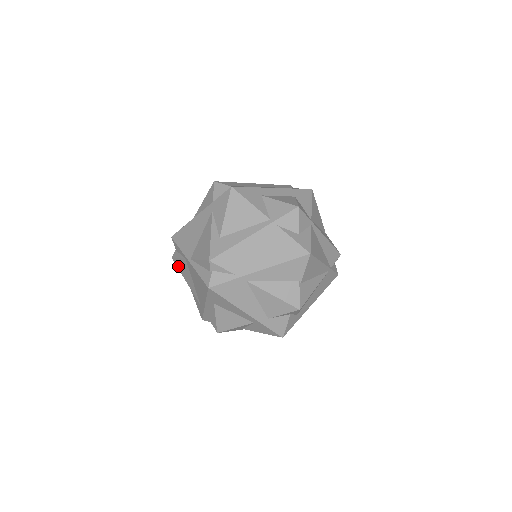
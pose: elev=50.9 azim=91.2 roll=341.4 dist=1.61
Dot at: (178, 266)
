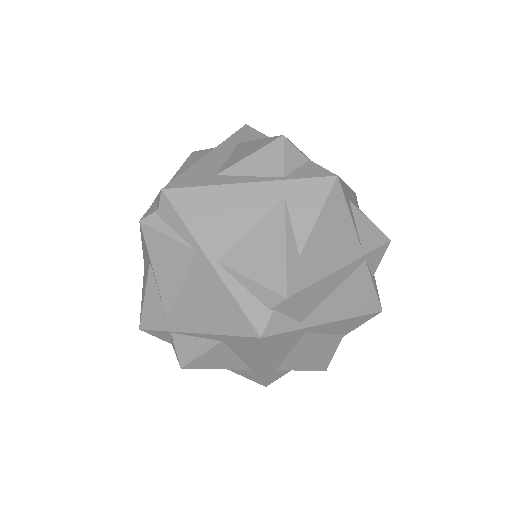
Dot at: (151, 243)
